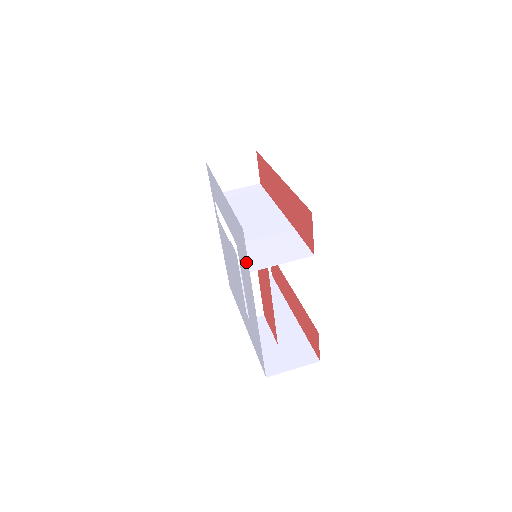
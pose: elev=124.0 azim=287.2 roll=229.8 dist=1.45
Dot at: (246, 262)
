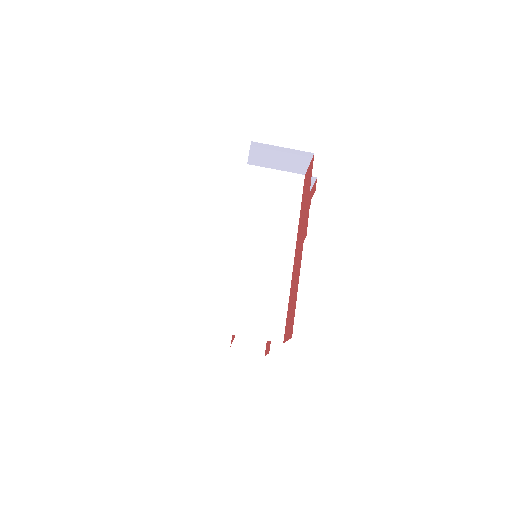
Dot at: (219, 322)
